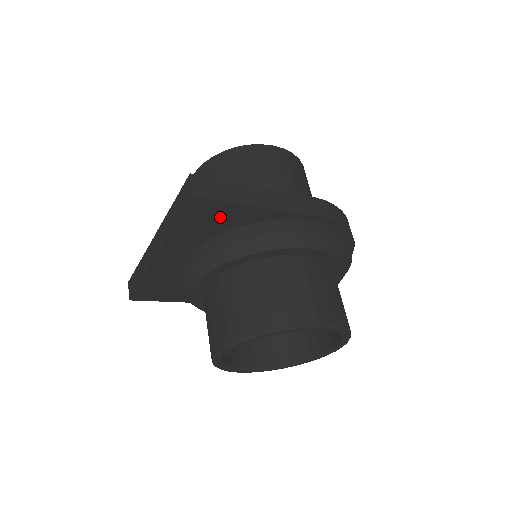
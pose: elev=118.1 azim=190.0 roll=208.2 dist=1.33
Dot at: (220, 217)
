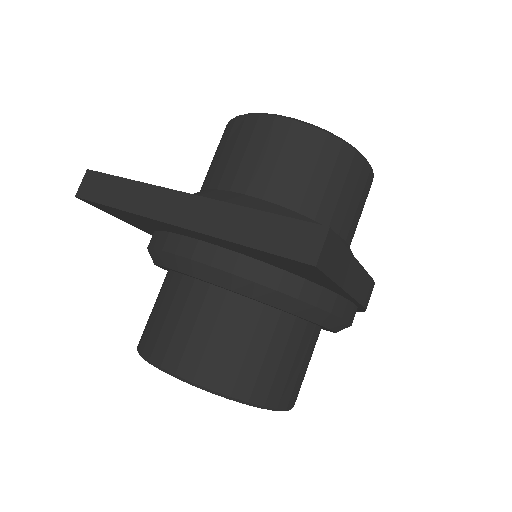
Dot at: (299, 270)
